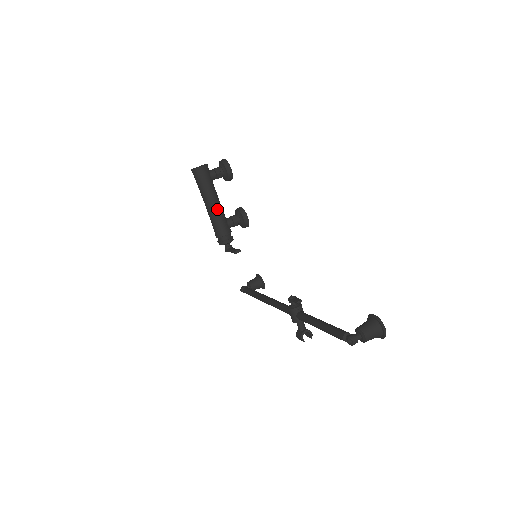
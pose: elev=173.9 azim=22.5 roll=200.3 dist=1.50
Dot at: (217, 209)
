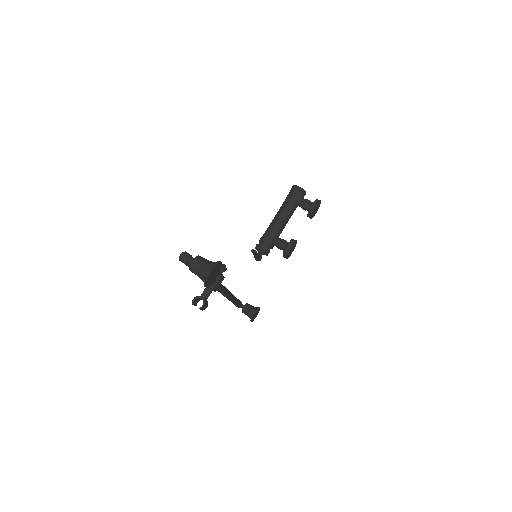
Dot at: (279, 221)
